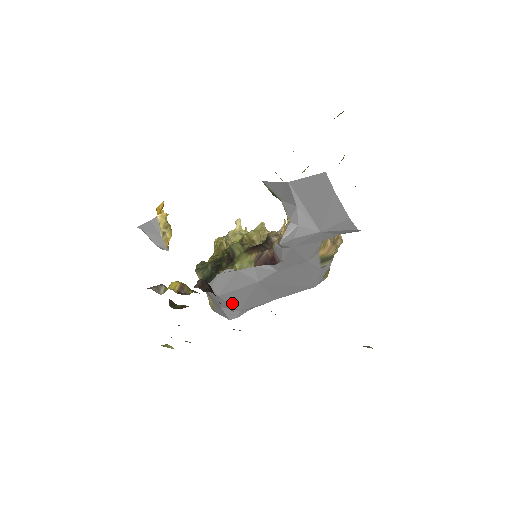
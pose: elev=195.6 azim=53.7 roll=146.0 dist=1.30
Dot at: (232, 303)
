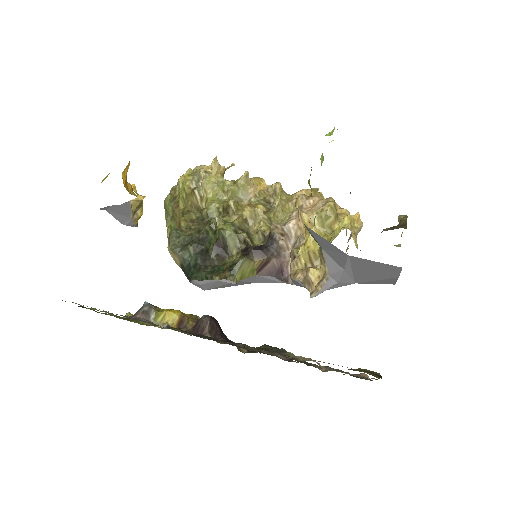
Dot at: occluded
